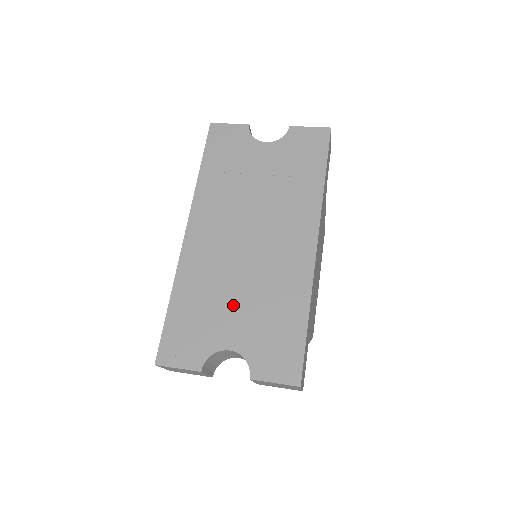
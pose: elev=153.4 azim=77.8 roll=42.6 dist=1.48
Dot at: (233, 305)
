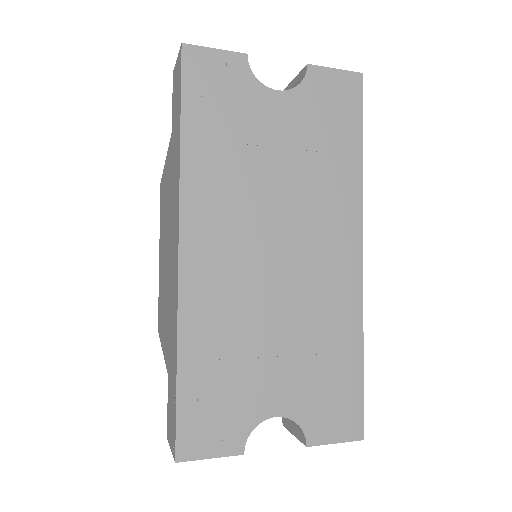
Dot at: (271, 354)
